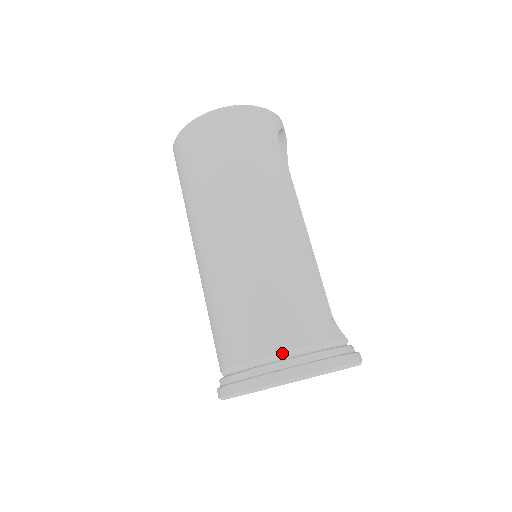
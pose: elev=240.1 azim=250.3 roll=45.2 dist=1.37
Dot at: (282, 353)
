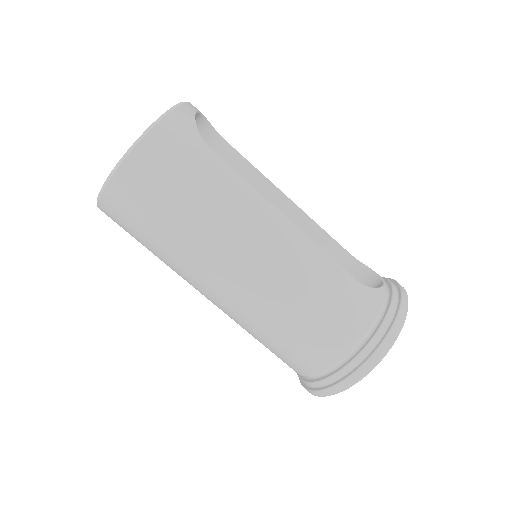
Dot at: (349, 352)
